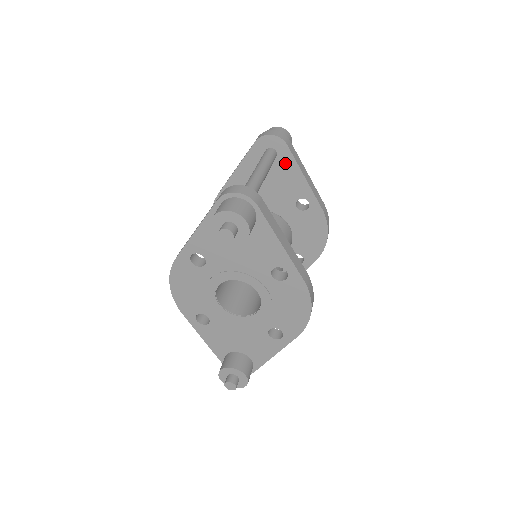
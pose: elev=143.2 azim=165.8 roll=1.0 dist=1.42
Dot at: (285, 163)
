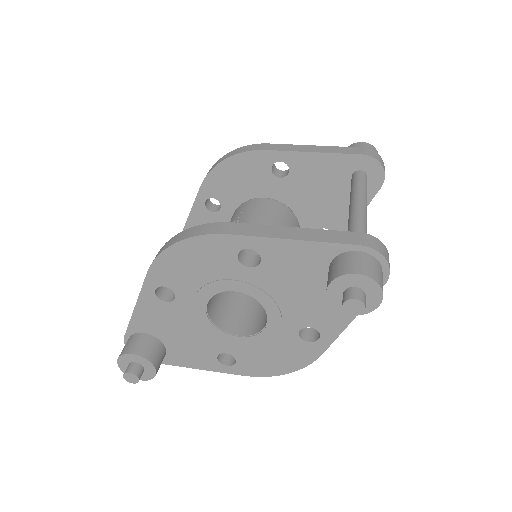
Dot at: occluded
